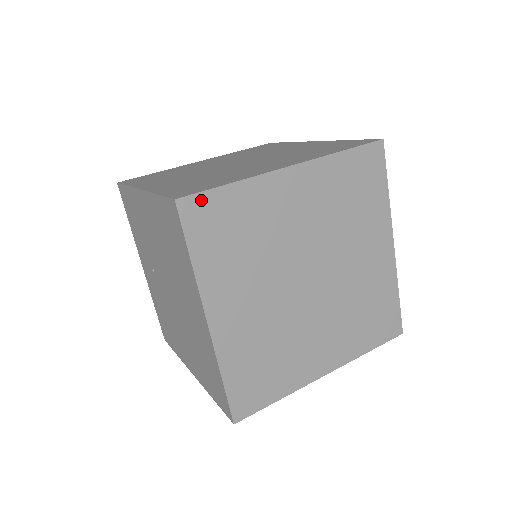
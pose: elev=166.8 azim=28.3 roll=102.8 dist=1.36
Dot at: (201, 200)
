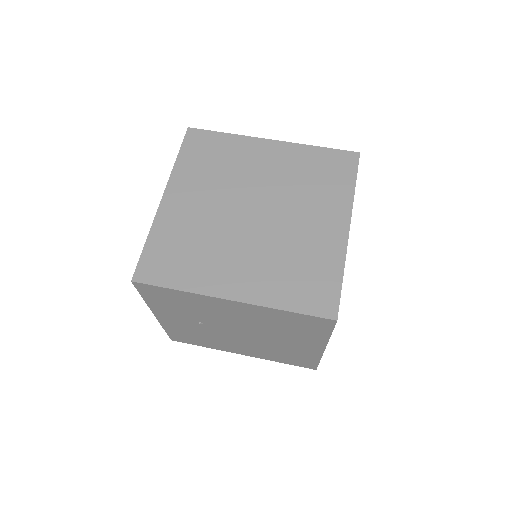
Dot at: (339, 304)
